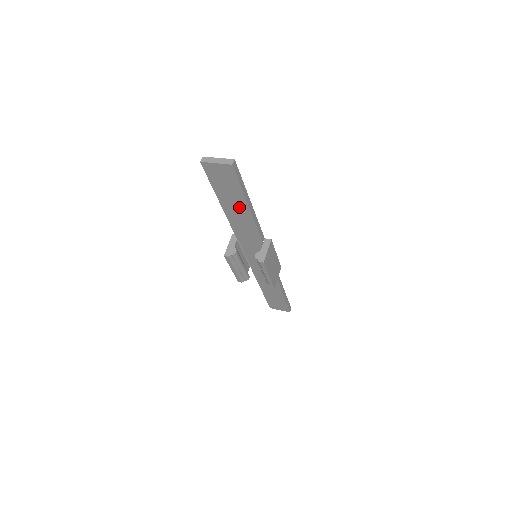
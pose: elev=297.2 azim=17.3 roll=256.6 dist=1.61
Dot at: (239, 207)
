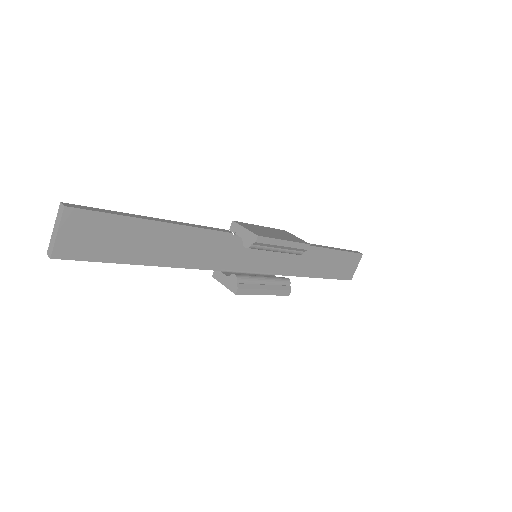
Dot at: (157, 238)
